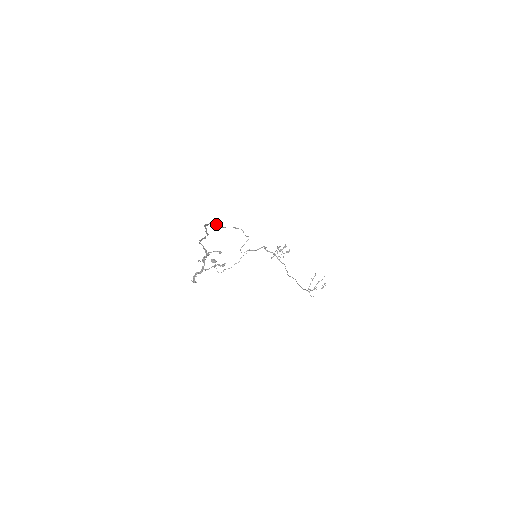
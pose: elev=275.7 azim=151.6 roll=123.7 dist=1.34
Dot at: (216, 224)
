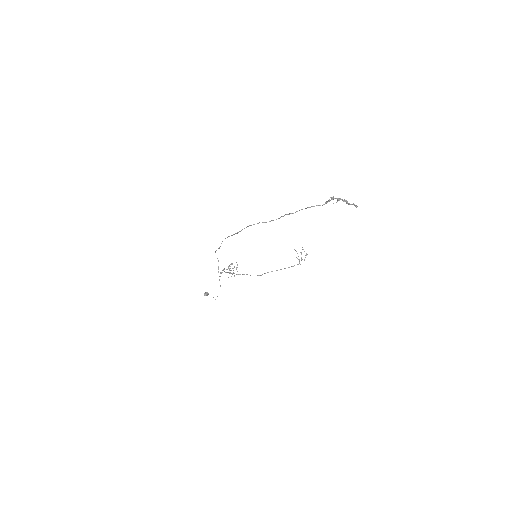
Dot at: (221, 243)
